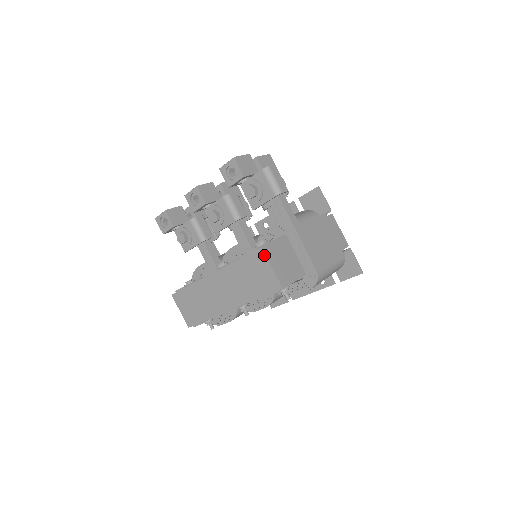
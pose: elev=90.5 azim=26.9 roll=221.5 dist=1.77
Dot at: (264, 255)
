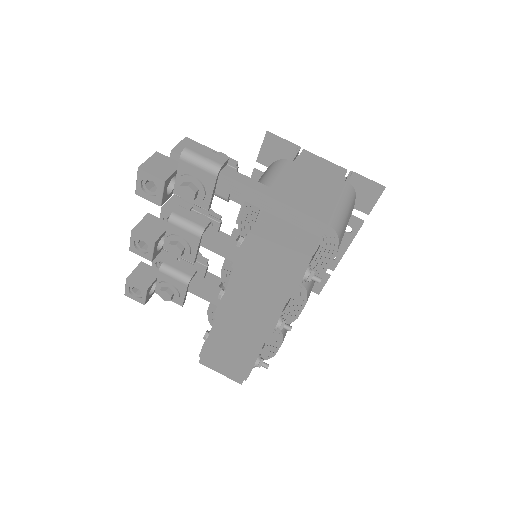
Dot at: (251, 253)
